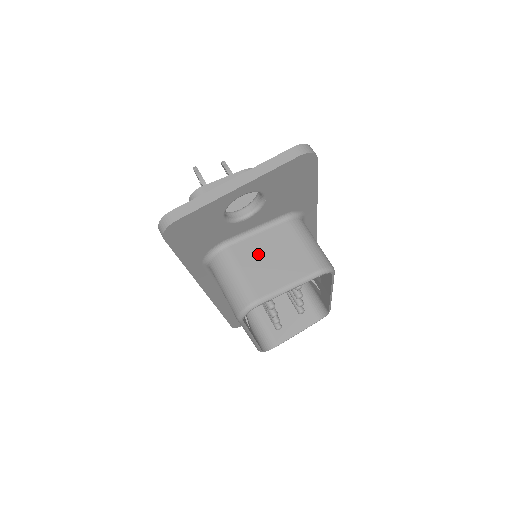
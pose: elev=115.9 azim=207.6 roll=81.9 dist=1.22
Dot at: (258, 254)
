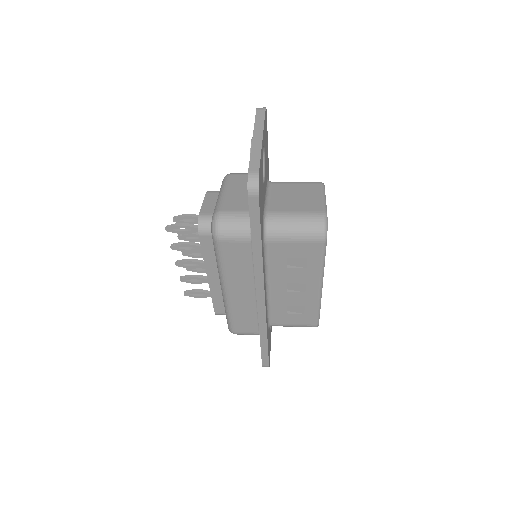
Dot at: (287, 201)
